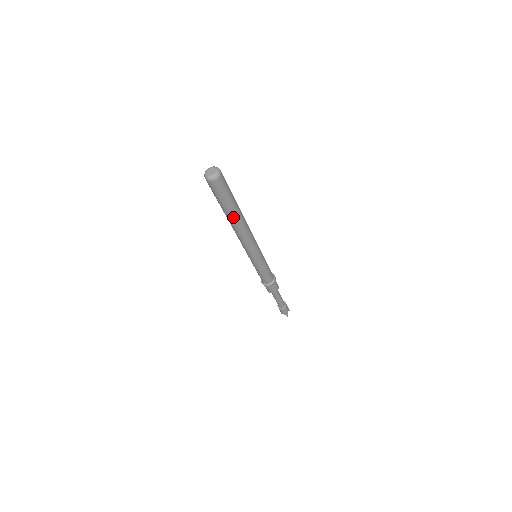
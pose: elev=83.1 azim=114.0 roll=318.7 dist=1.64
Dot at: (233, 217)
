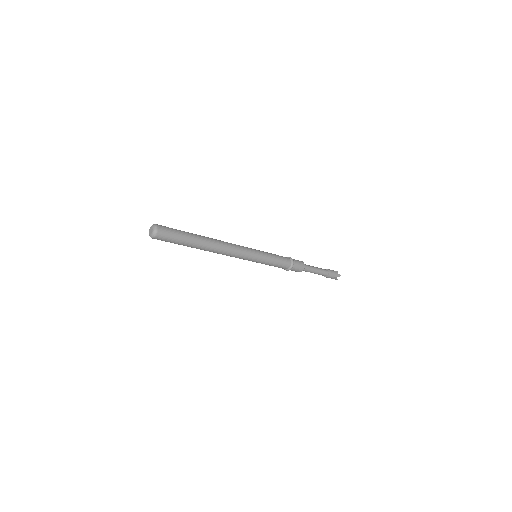
Dot at: (201, 243)
